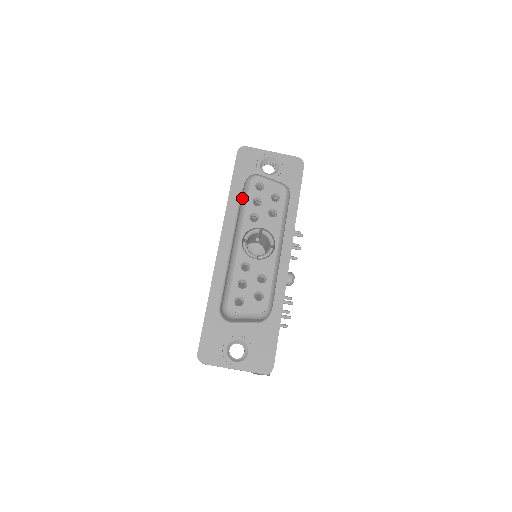
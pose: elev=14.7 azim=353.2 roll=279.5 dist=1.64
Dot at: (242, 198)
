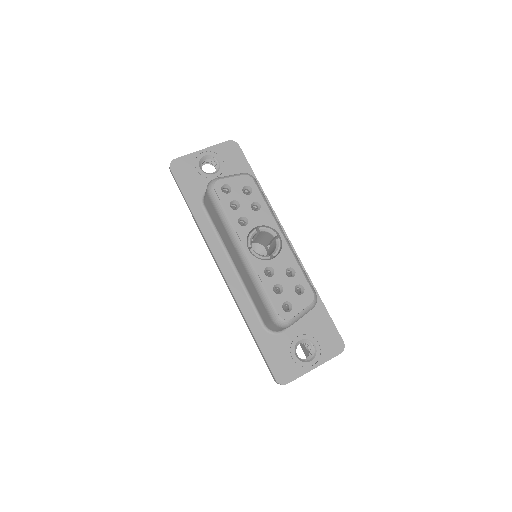
Dot at: (217, 211)
